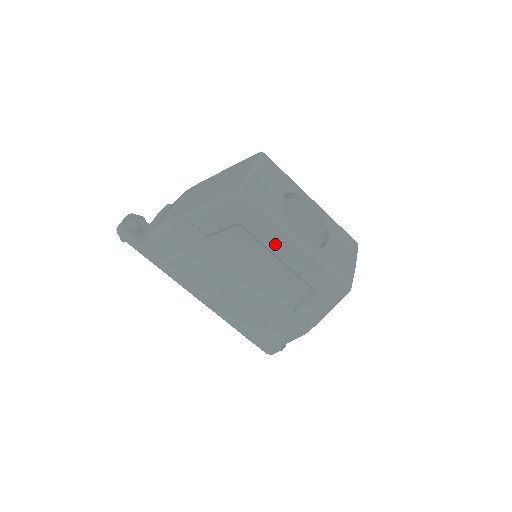
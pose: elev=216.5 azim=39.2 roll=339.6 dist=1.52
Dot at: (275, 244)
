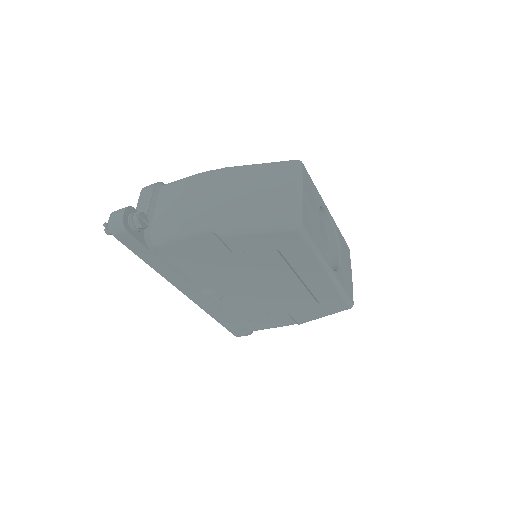
Dot at: (306, 270)
